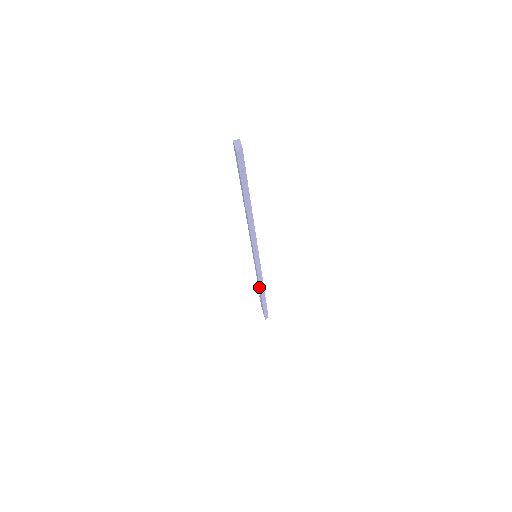
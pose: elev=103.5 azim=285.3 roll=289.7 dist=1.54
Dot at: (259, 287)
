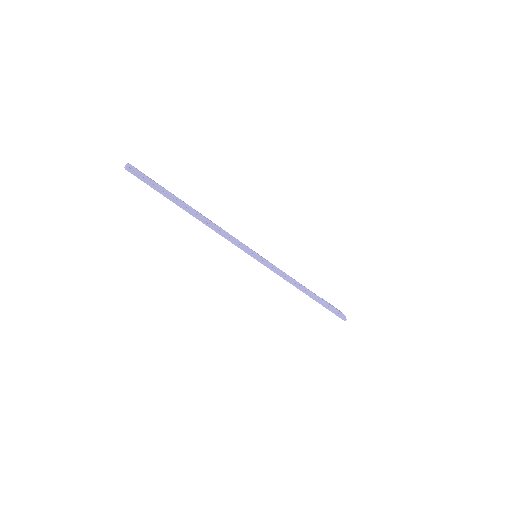
Dot at: occluded
